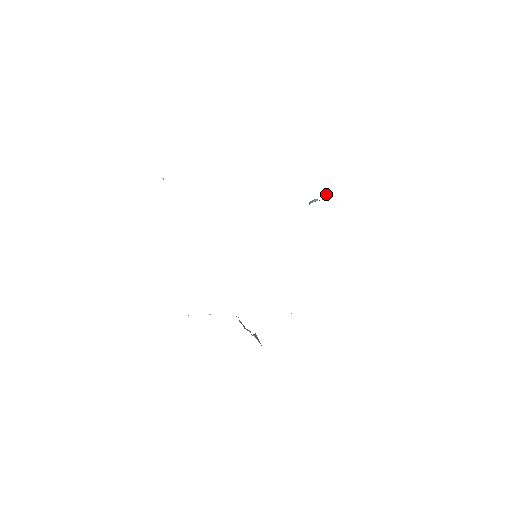
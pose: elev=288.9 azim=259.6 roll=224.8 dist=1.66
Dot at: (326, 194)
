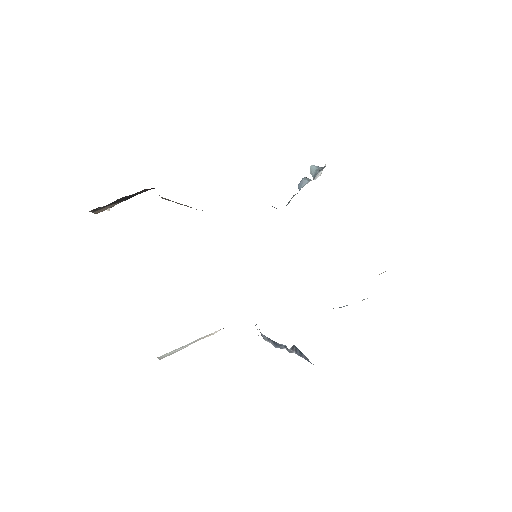
Dot at: (313, 168)
